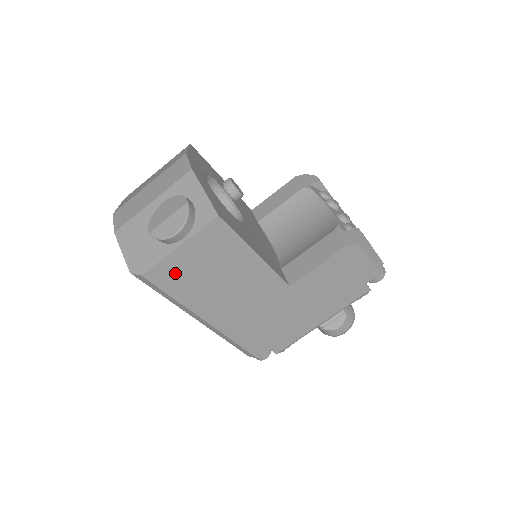
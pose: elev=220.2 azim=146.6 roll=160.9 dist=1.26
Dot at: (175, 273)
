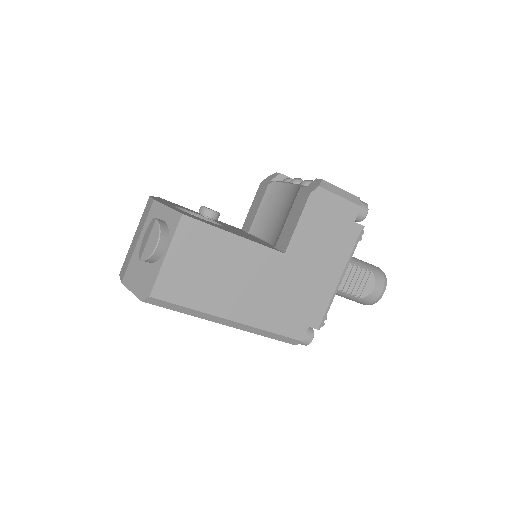
Dot at: (176, 283)
